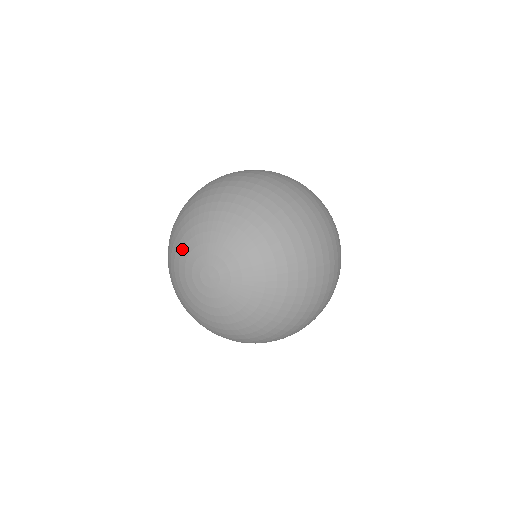
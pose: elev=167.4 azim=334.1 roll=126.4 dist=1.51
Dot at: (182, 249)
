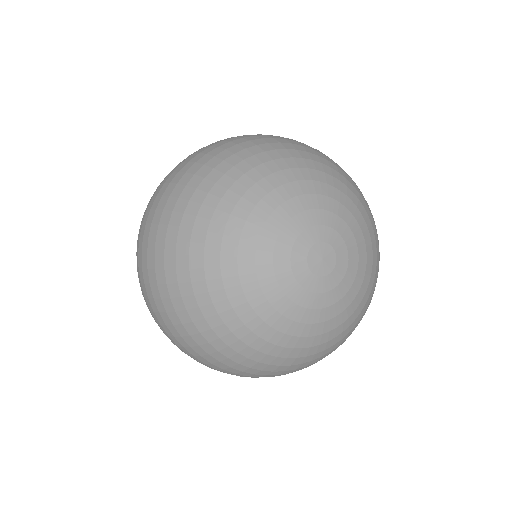
Dot at: (281, 202)
